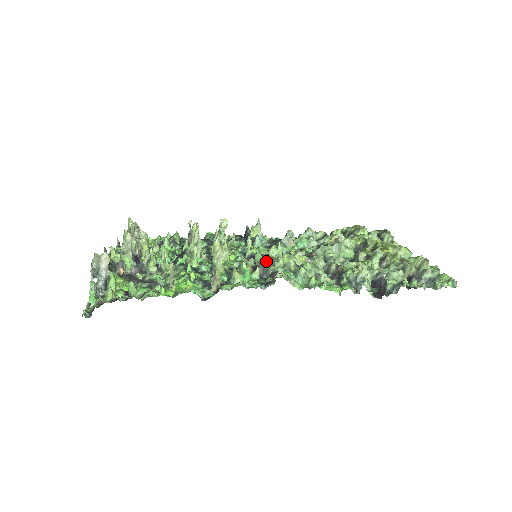
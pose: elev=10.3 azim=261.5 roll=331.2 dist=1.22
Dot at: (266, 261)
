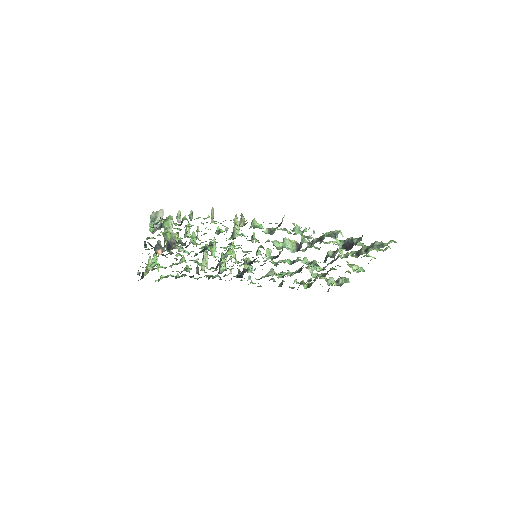
Dot at: occluded
